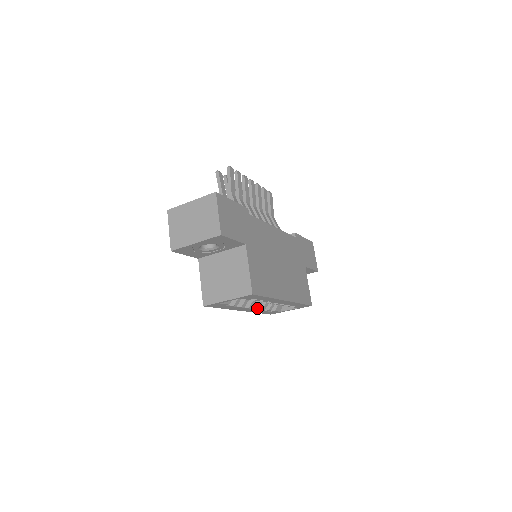
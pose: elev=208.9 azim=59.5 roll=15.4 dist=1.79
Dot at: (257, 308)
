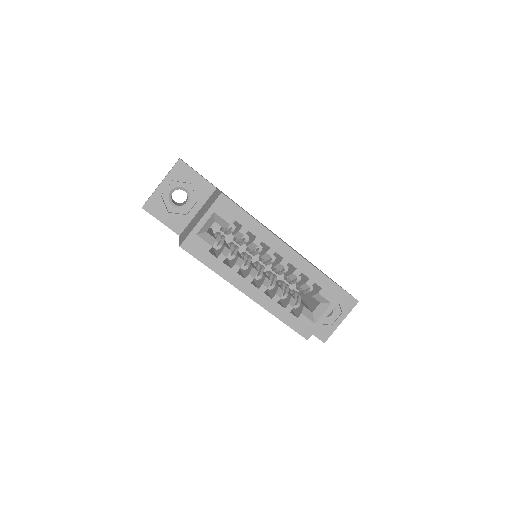
Dot at: (265, 286)
